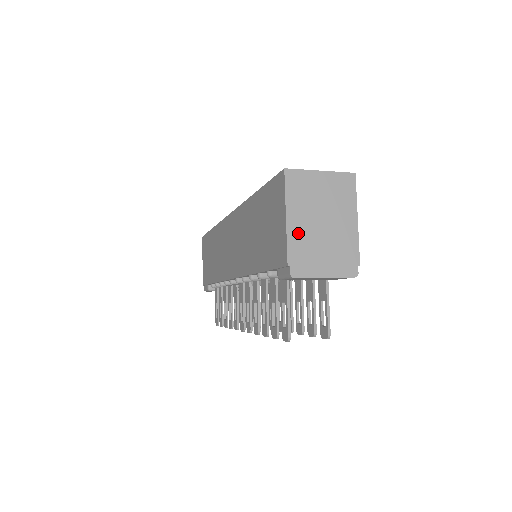
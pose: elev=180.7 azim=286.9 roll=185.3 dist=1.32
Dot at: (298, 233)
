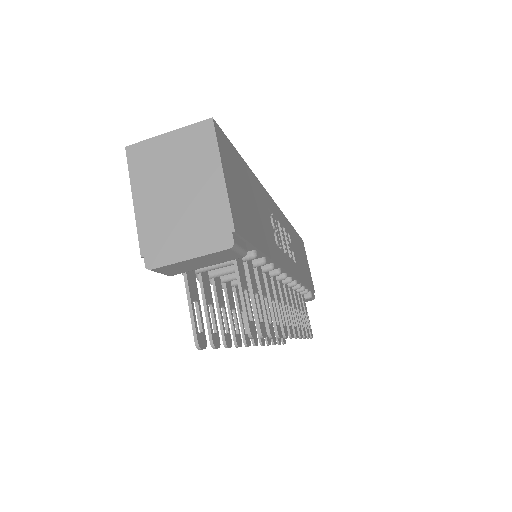
Dot at: (149, 215)
